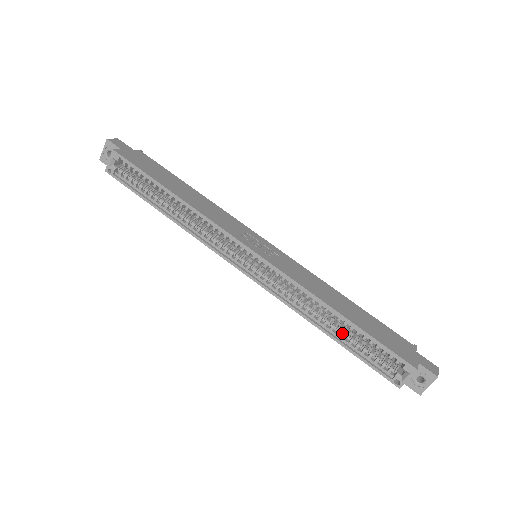
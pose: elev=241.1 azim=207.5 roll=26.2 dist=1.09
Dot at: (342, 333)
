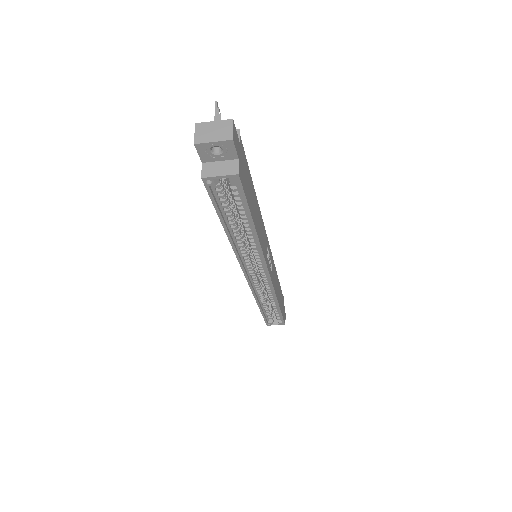
Dot at: (267, 306)
